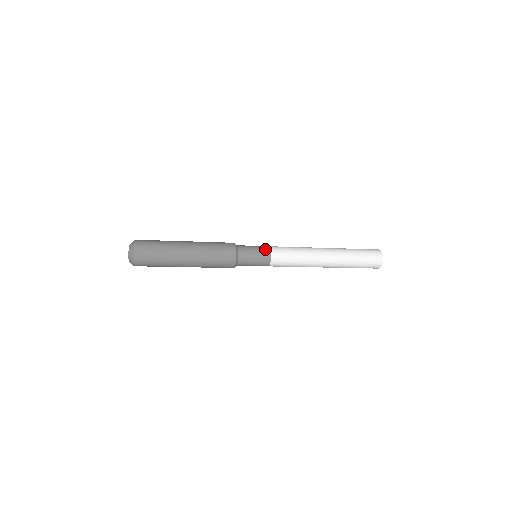
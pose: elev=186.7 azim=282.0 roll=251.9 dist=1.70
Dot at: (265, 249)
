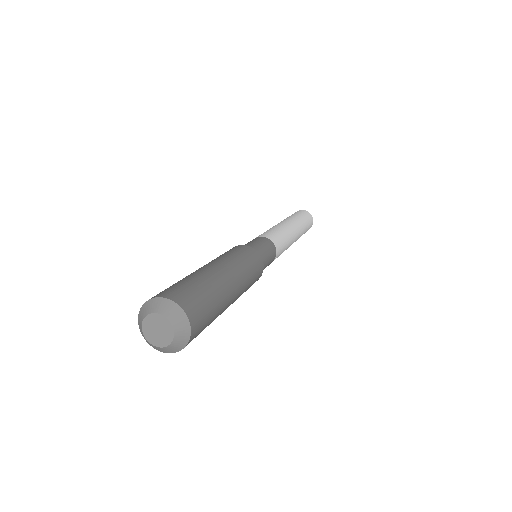
Dot at: (274, 251)
